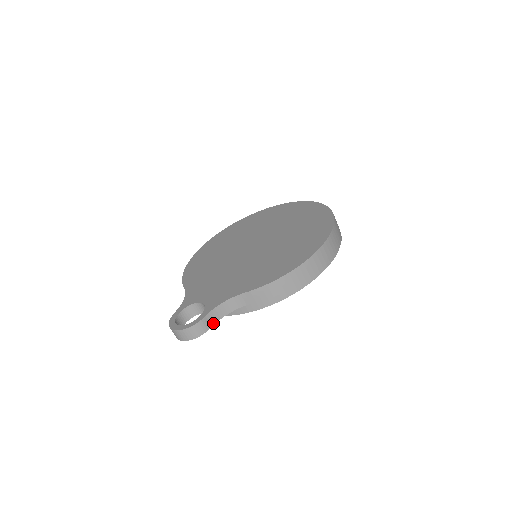
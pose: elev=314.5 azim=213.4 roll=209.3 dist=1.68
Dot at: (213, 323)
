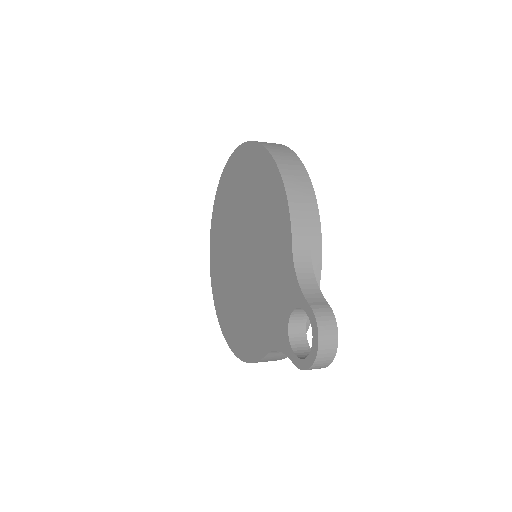
Dot at: (322, 299)
